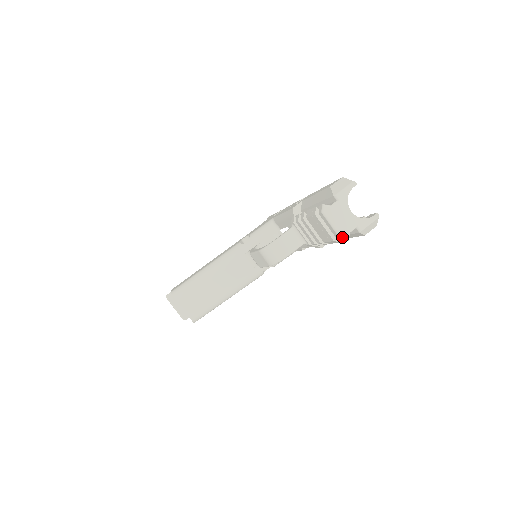
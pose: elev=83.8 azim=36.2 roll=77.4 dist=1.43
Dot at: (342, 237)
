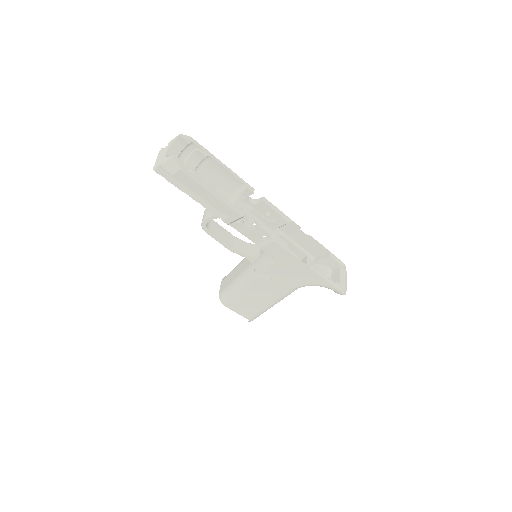
Dot at: (154, 168)
